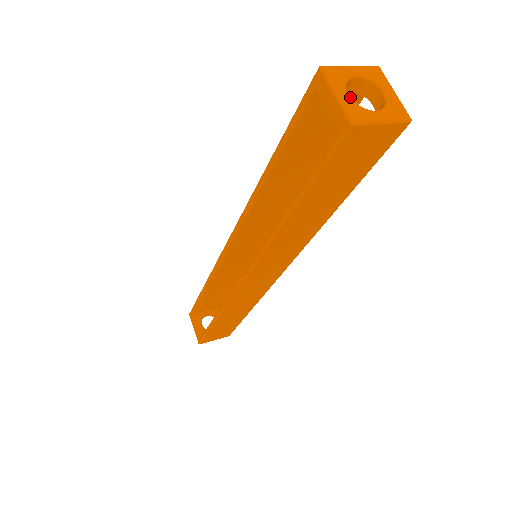
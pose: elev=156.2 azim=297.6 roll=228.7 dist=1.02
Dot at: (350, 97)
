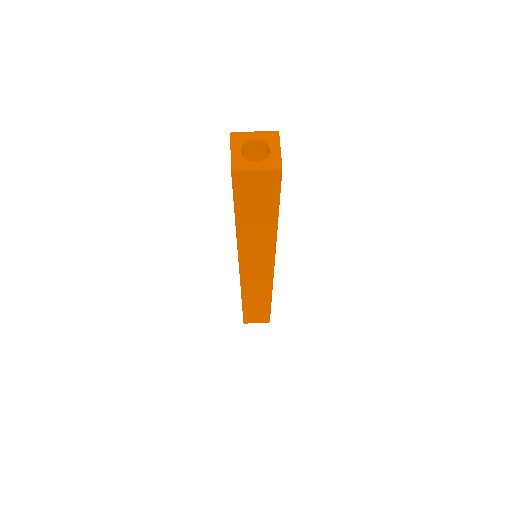
Dot at: occluded
